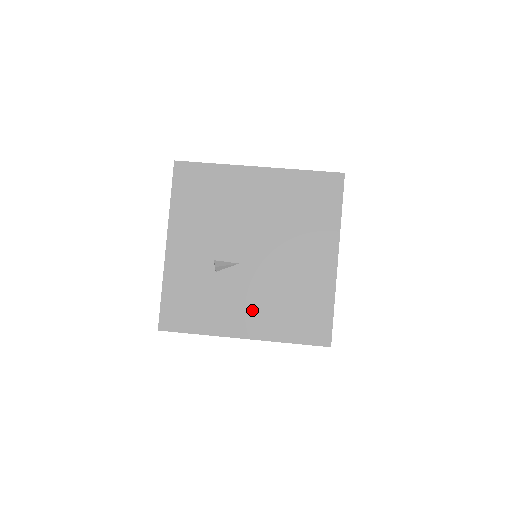
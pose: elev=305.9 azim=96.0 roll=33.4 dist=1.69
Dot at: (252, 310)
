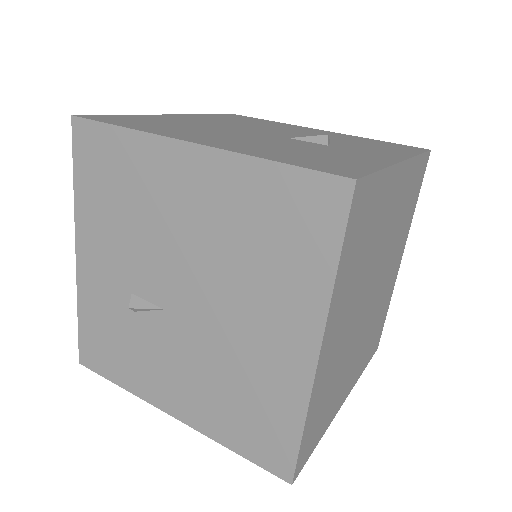
Dot at: (182, 383)
